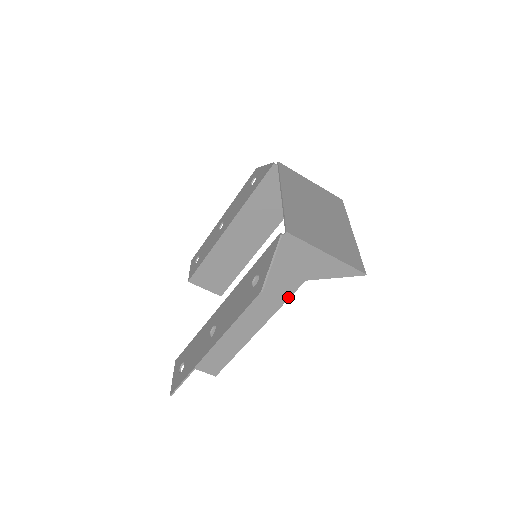
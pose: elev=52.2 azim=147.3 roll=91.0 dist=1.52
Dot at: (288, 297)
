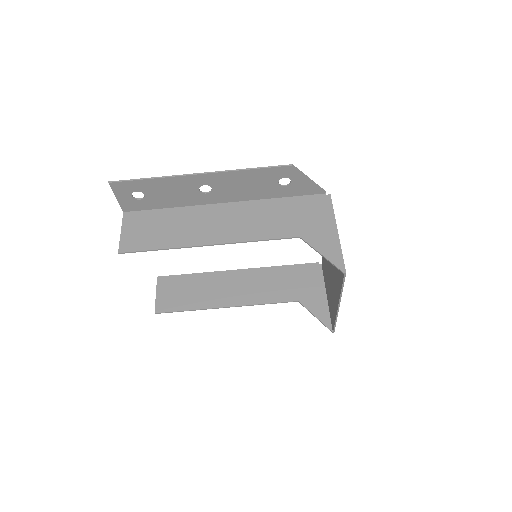
Dot at: (271, 238)
